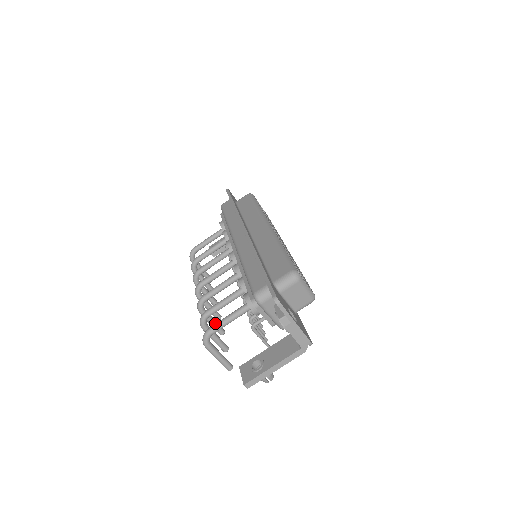
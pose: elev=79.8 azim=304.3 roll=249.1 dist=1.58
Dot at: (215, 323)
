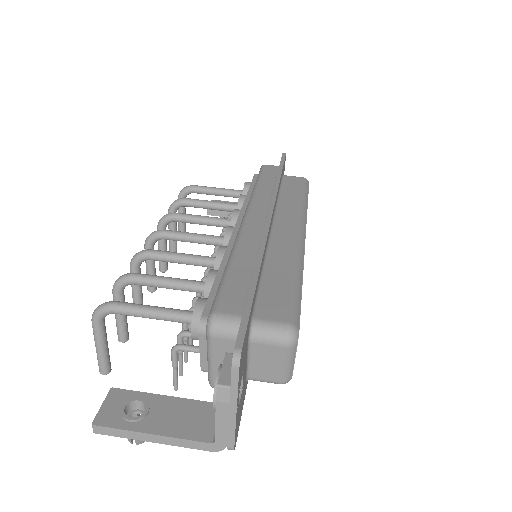
Dot at: (139, 294)
